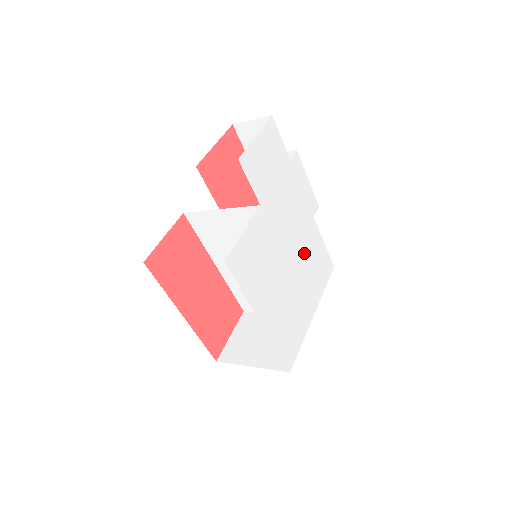
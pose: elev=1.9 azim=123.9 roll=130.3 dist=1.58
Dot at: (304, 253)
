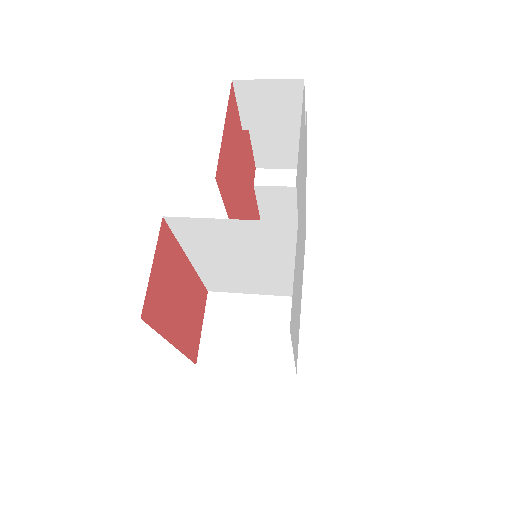
Dot at: occluded
